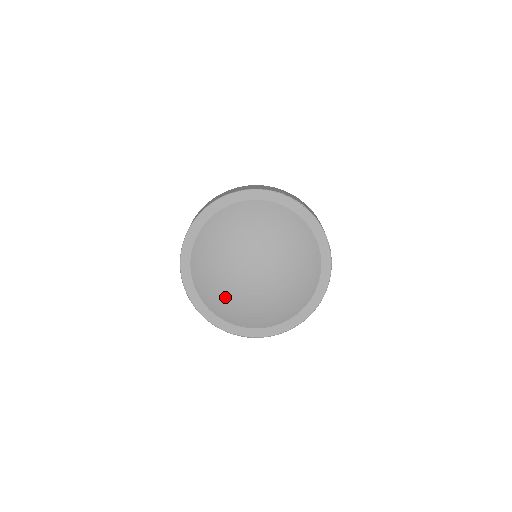
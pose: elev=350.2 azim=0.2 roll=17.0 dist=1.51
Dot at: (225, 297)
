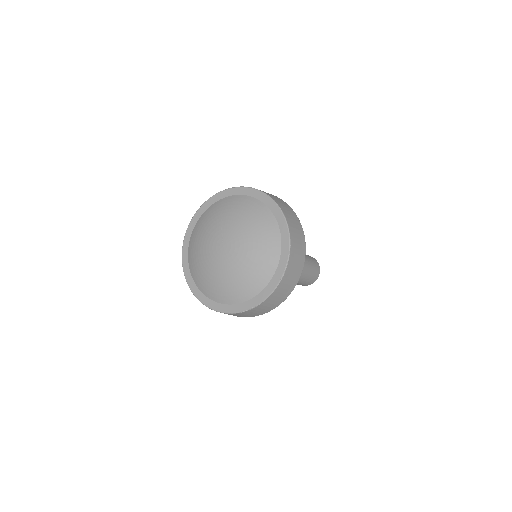
Dot at: (216, 282)
